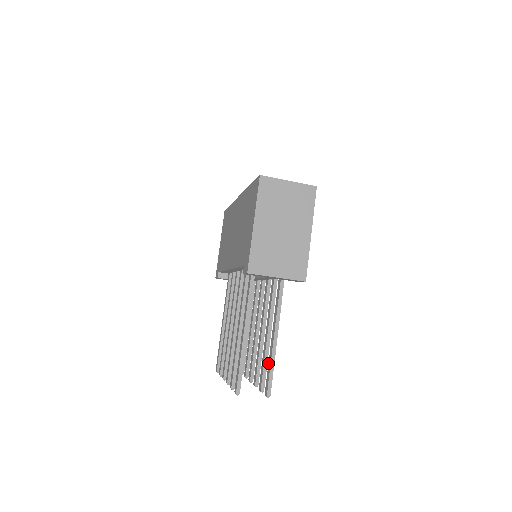
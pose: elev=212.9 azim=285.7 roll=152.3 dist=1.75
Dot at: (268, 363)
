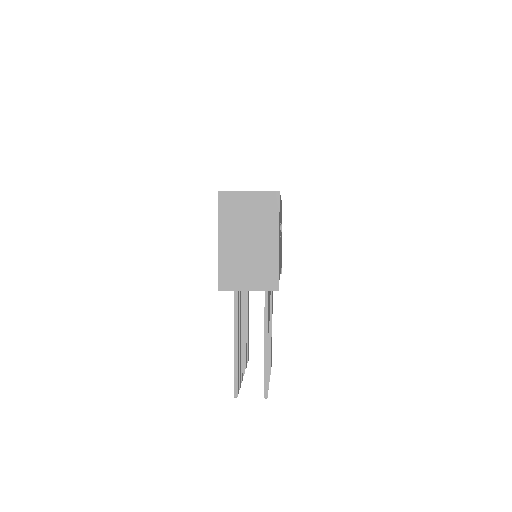
Dot at: occluded
